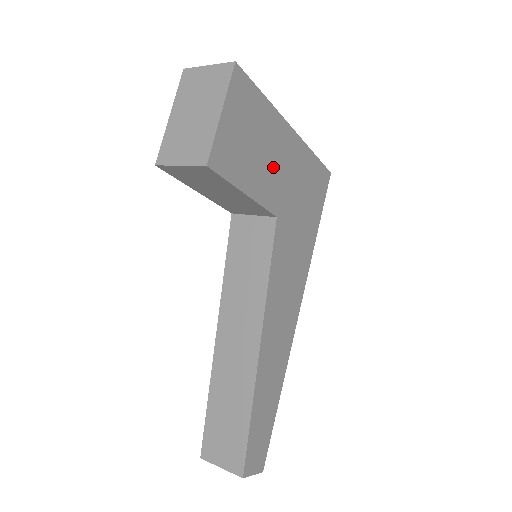
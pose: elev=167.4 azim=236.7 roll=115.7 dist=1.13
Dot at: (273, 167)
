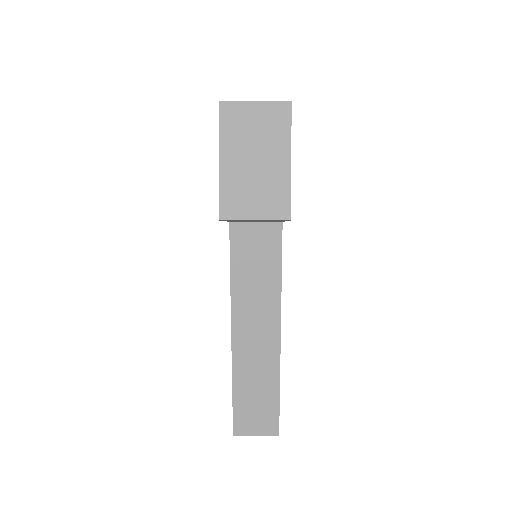
Dot at: occluded
